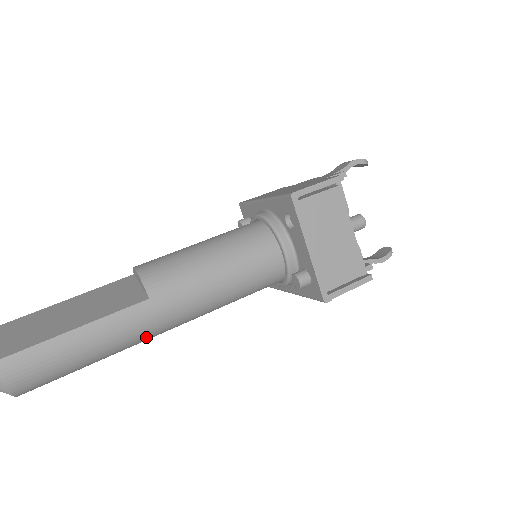
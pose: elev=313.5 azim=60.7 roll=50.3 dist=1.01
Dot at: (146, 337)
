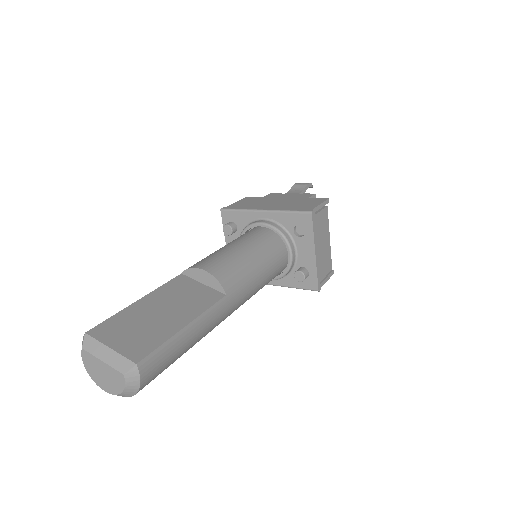
Dot at: occluded
